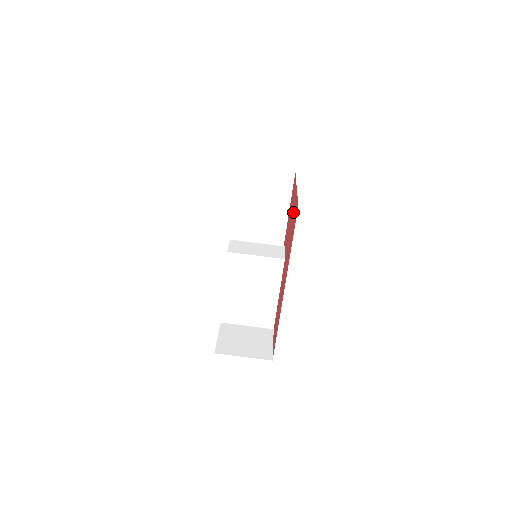
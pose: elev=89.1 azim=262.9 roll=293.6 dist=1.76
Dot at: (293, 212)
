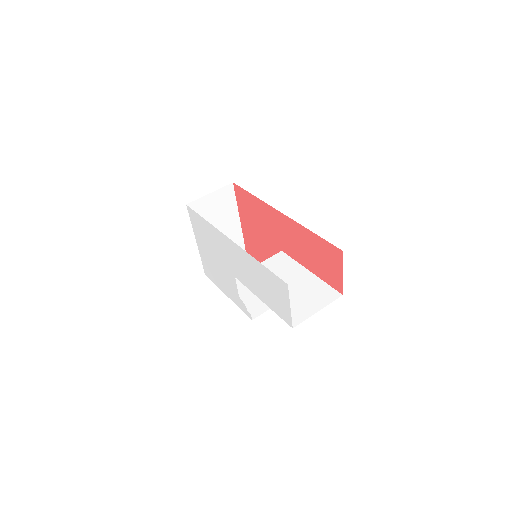
Dot at: (249, 220)
